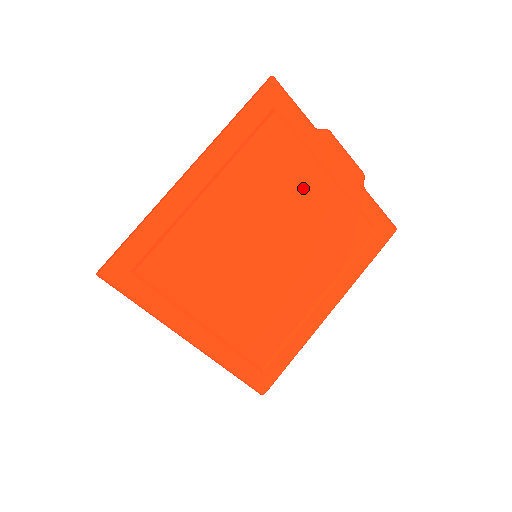
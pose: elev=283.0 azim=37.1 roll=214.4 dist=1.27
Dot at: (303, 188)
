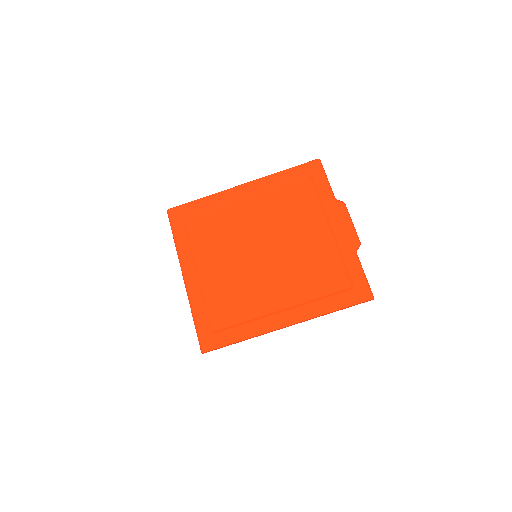
Dot at: (307, 227)
